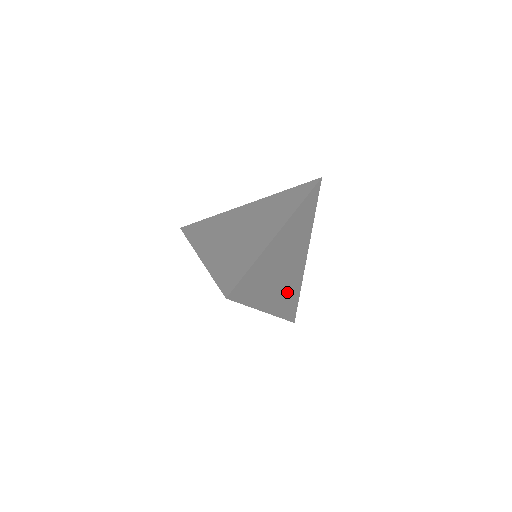
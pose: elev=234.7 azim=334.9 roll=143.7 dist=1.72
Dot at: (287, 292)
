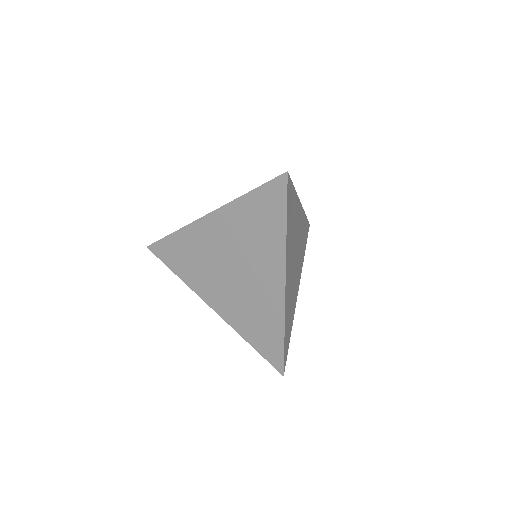
Dot at: (290, 303)
